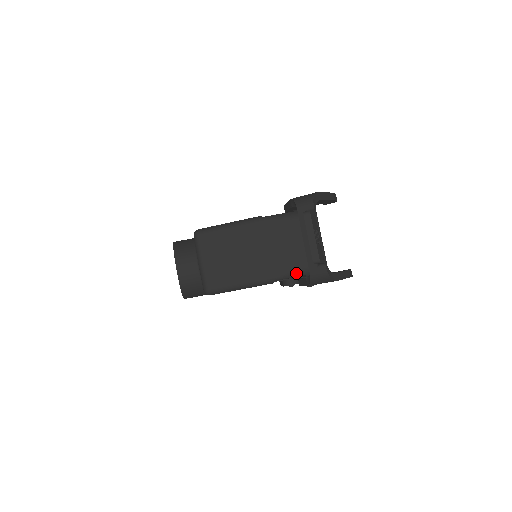
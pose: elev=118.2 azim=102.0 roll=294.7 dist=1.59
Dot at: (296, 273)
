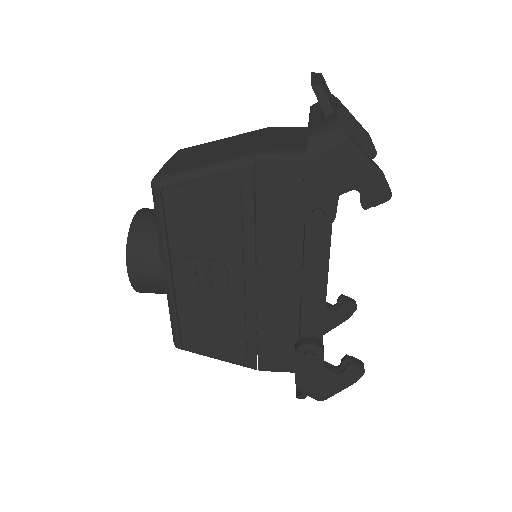
Dot at: (291, 152)
